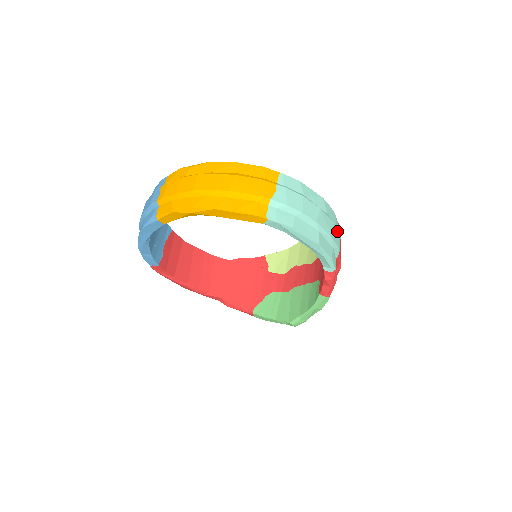
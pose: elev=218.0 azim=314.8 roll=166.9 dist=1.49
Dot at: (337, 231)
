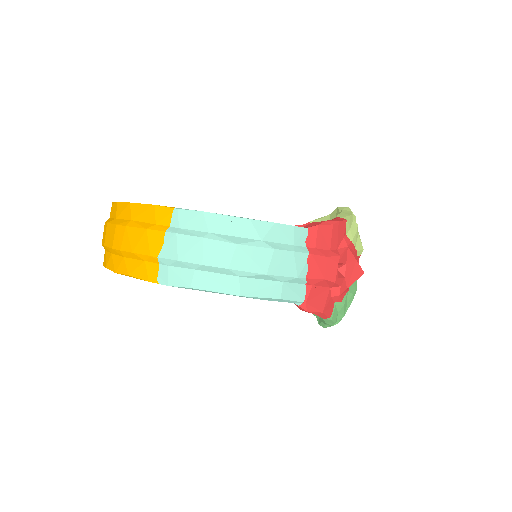
Dot at: (289, 255)
